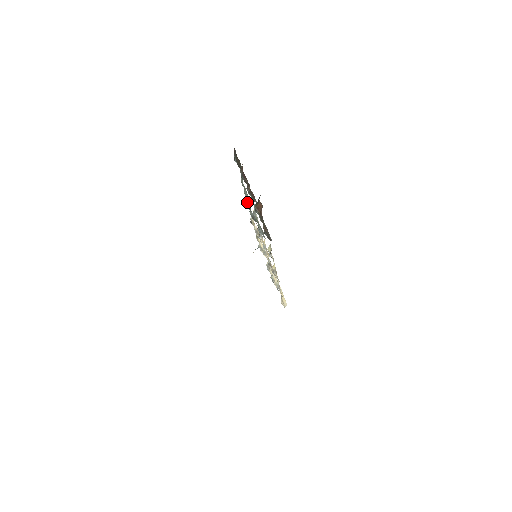
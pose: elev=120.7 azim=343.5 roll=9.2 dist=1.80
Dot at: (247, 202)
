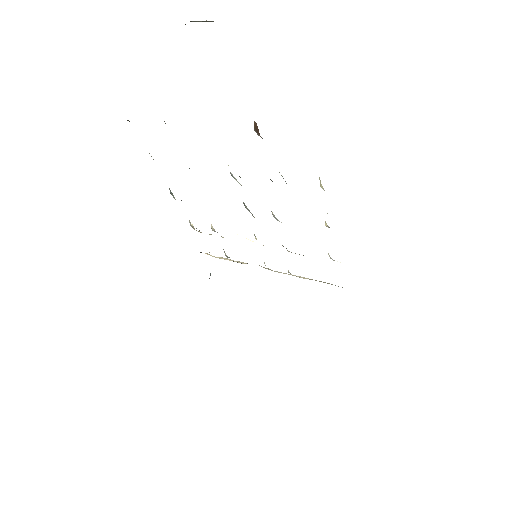
Dot at: occluded
